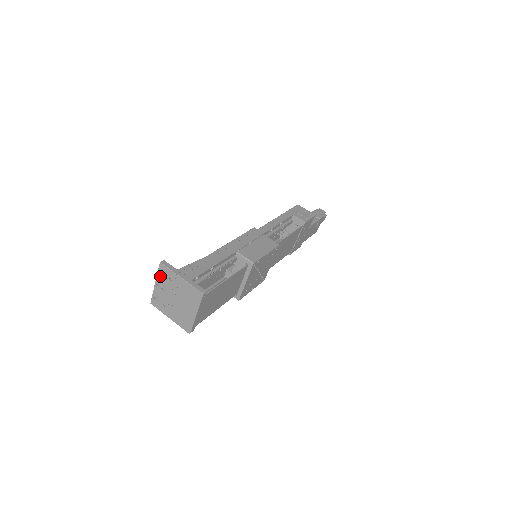
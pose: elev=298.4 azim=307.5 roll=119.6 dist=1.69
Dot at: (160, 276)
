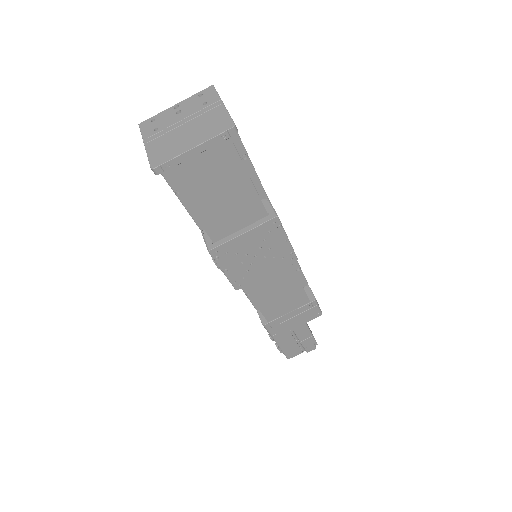
Dot at: (194, 98)
